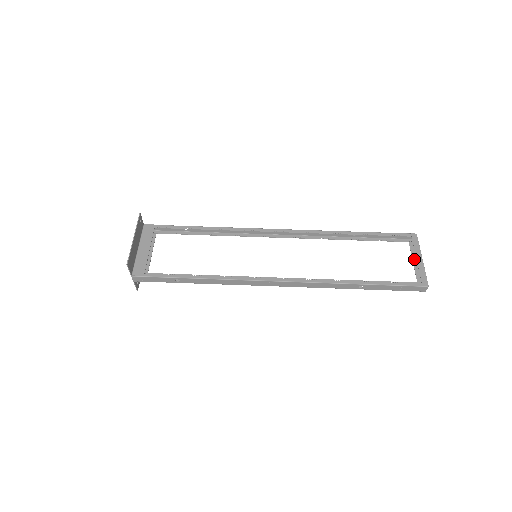
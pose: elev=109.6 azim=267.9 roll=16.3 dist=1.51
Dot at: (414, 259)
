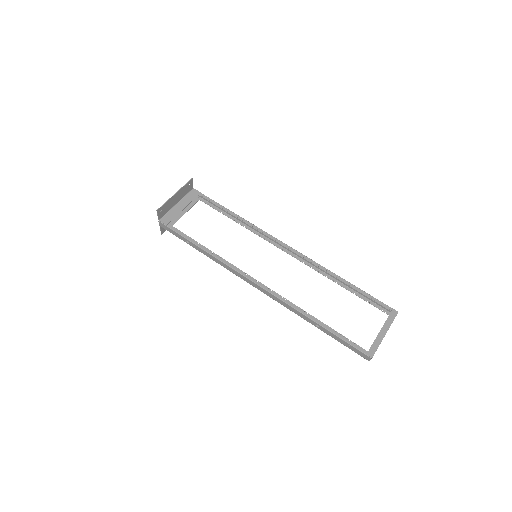
Dot at: occluded
